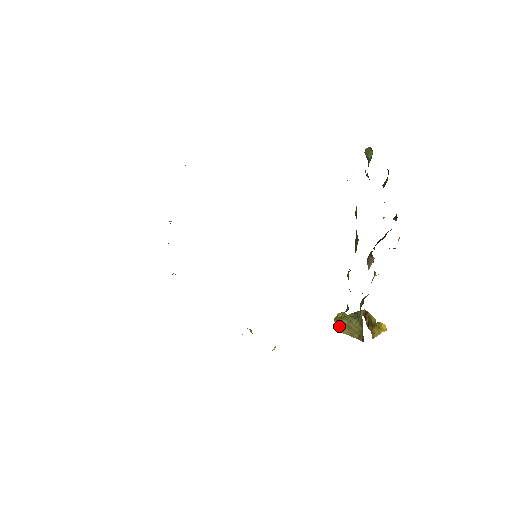
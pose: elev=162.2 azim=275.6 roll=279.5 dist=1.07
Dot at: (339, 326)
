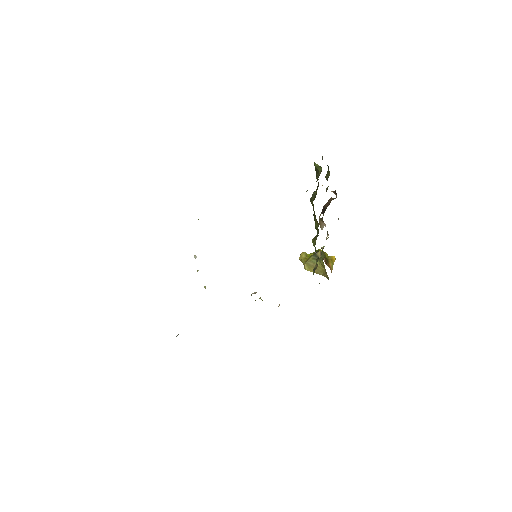
Dot at: (307, 267)
